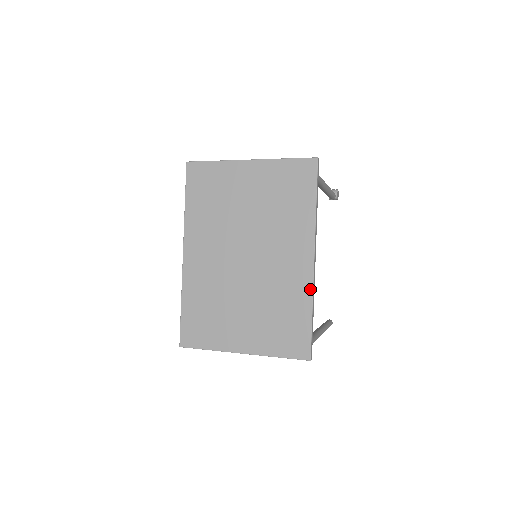
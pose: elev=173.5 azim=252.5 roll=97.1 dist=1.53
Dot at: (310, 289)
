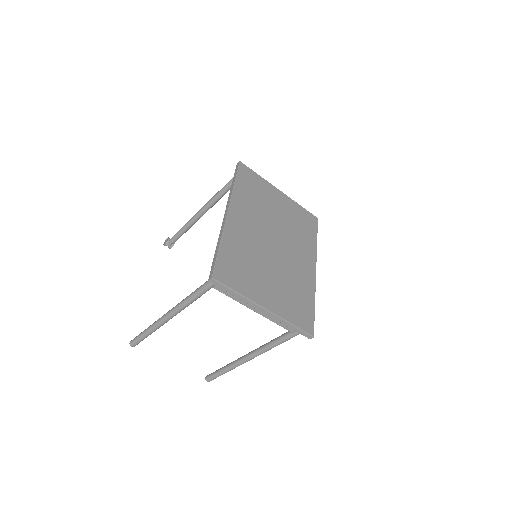
Dot at: (314, 287)
